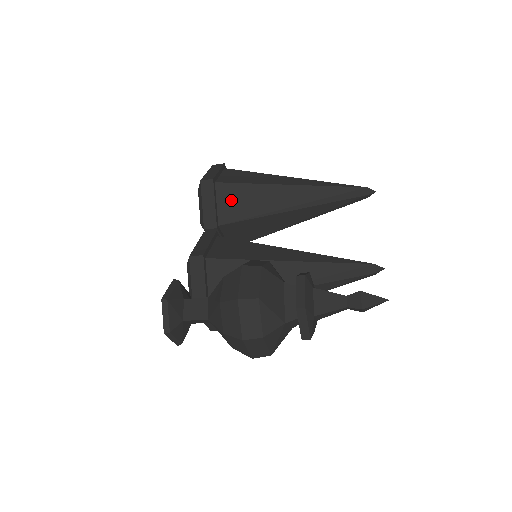
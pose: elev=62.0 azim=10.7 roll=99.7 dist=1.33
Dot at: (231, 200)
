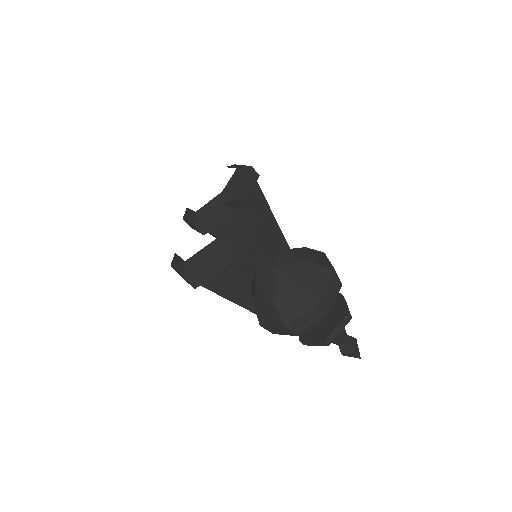
Dot at: (255, 201)
